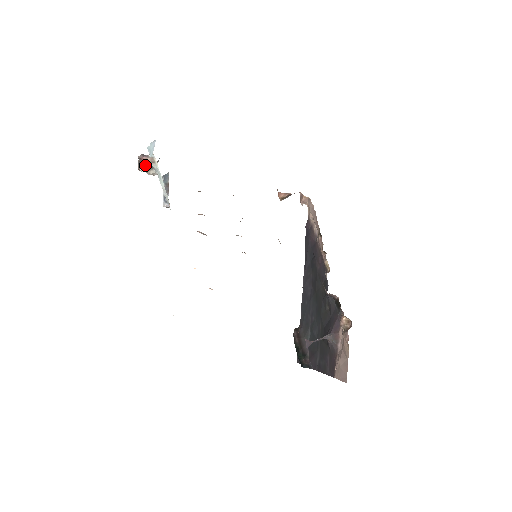
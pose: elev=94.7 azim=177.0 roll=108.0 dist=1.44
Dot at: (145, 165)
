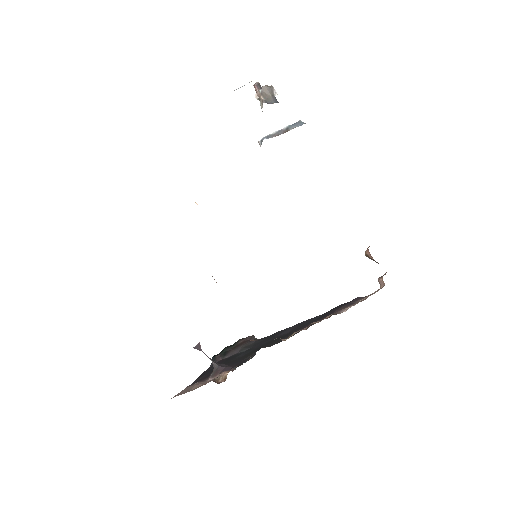
Dot at: (261, 94)
